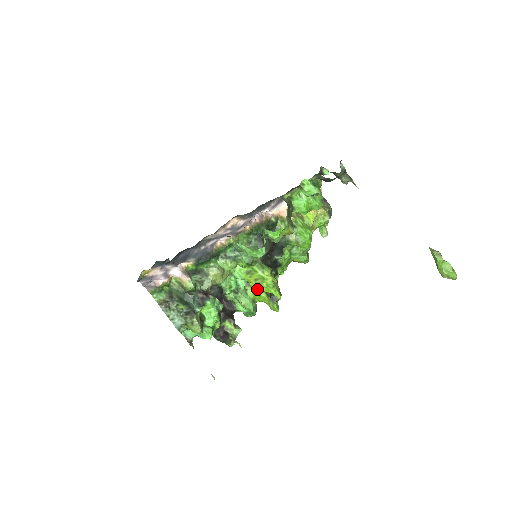
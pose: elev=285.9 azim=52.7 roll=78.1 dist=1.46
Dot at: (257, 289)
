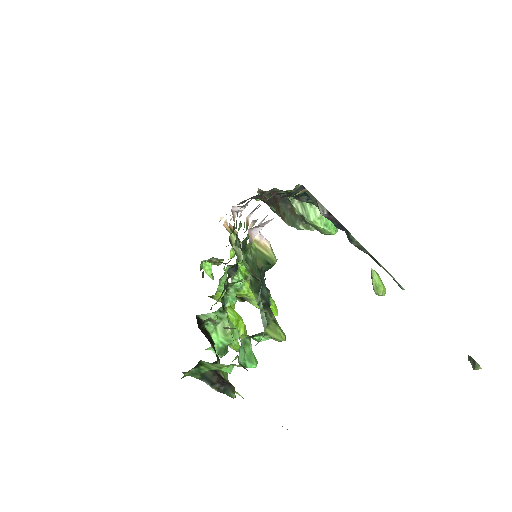
Dot at: (235, 311)
